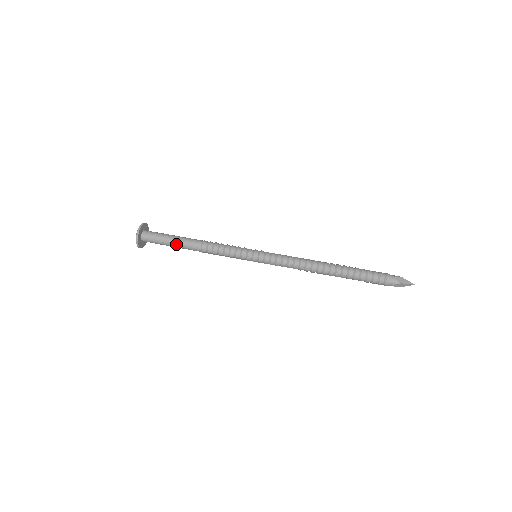
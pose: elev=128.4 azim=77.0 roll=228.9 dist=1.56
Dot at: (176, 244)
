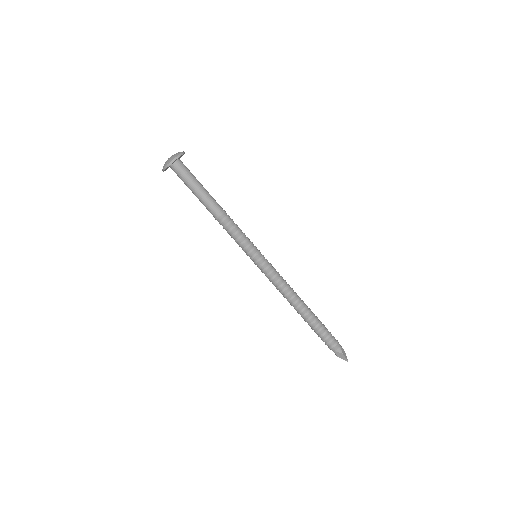
Dot at: (197, 197)
